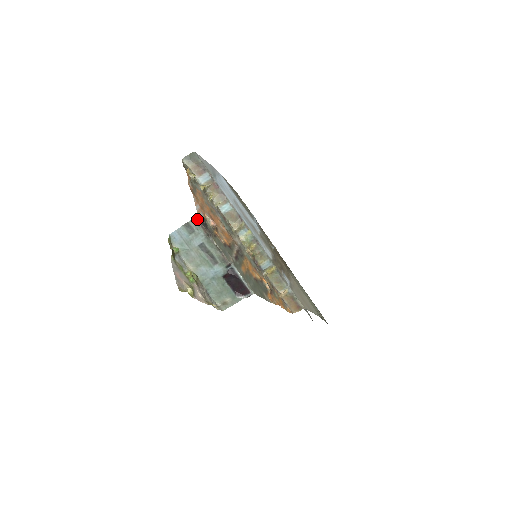
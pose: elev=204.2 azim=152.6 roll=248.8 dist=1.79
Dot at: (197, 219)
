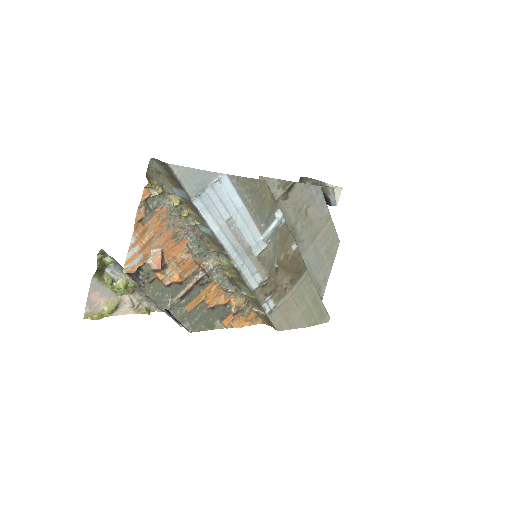
Dot at: occluded
